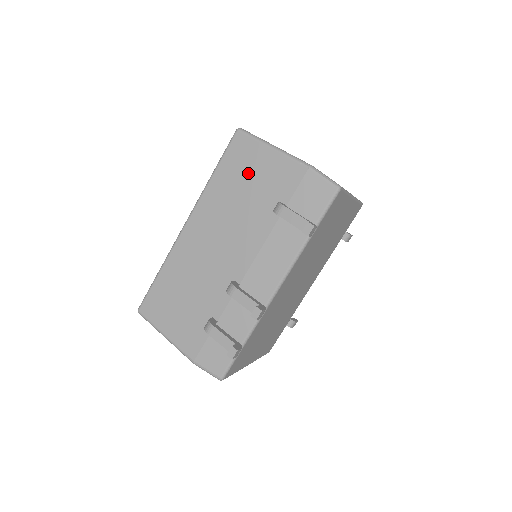
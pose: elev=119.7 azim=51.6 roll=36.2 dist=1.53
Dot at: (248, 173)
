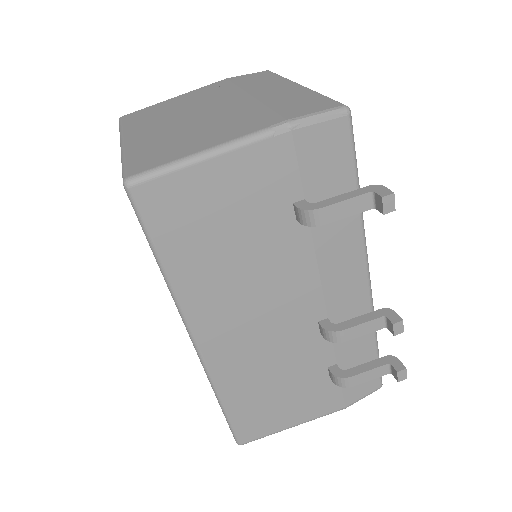
Dot at: (212, 218)
